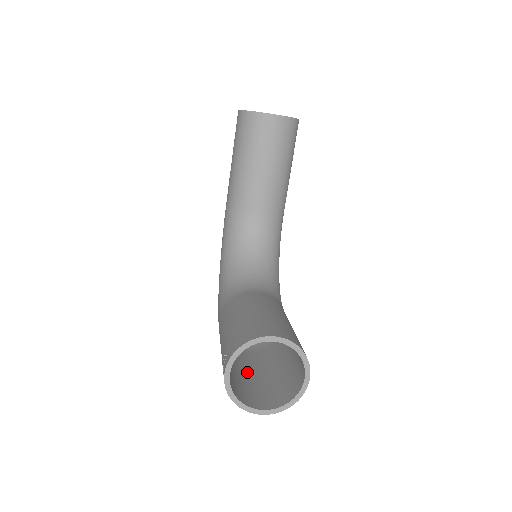
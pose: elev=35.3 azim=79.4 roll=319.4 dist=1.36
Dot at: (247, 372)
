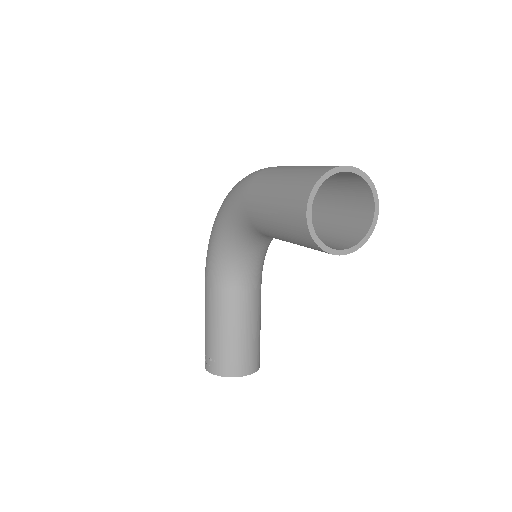
Dot at: occluded
